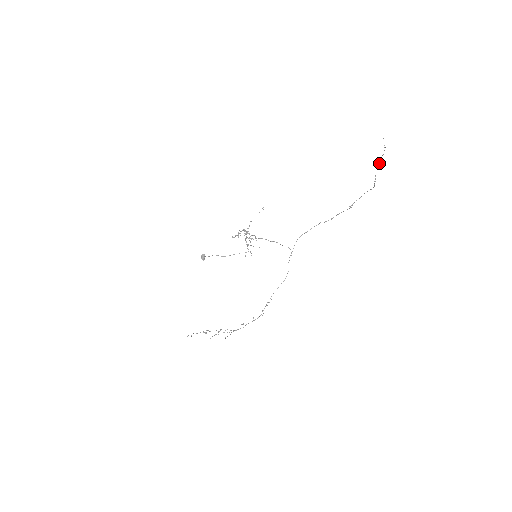
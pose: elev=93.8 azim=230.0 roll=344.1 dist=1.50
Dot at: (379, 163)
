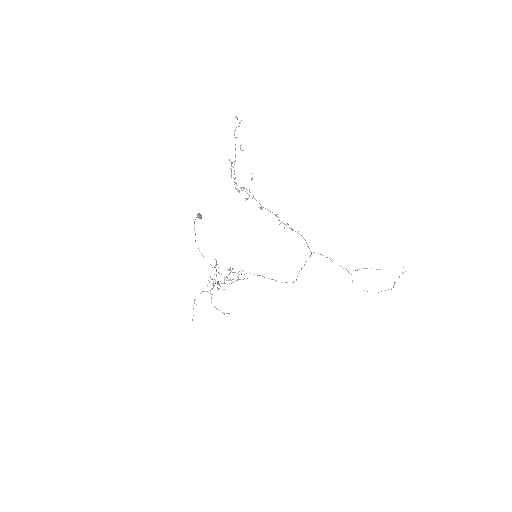
Dot at: (399, 276)
